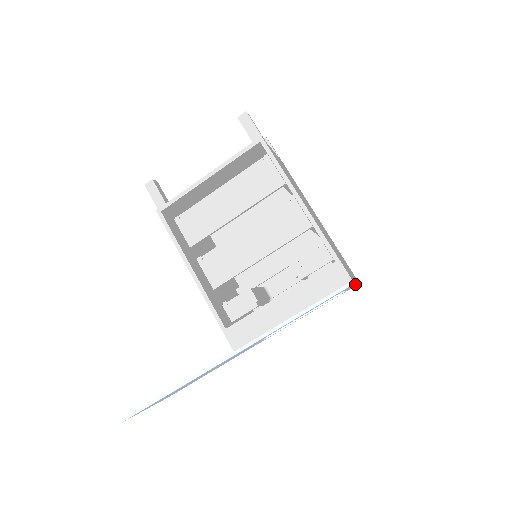
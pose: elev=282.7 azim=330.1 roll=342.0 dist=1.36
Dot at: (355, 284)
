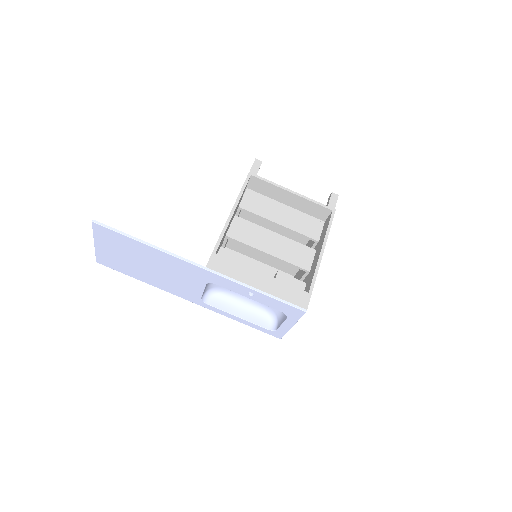
Dot at: (293, 324)
